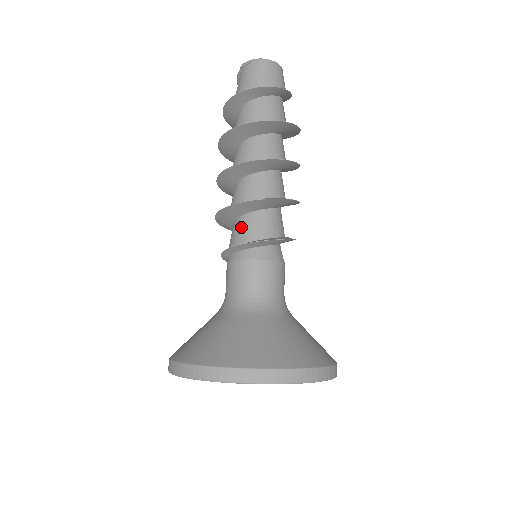
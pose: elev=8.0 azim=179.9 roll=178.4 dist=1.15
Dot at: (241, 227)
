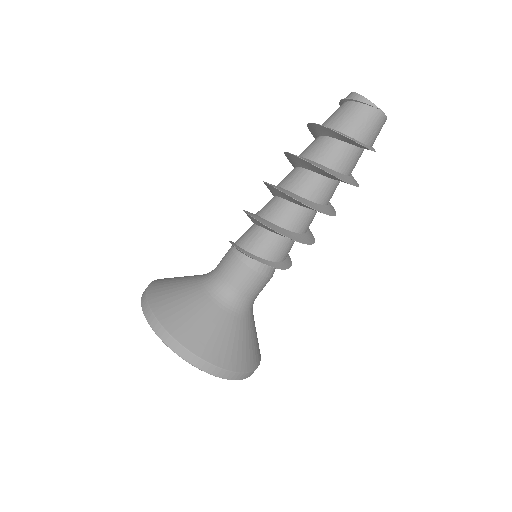
Dot at: (265, 241)
